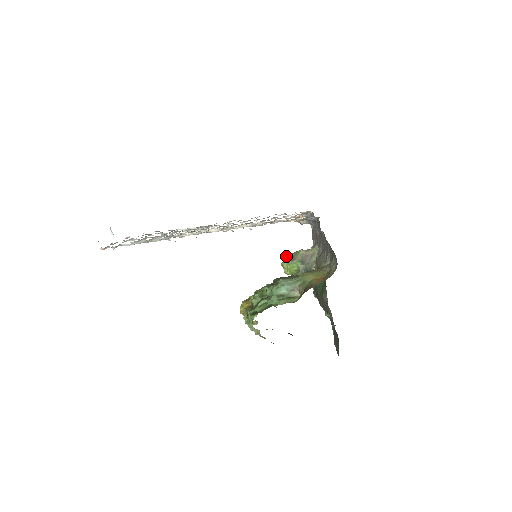
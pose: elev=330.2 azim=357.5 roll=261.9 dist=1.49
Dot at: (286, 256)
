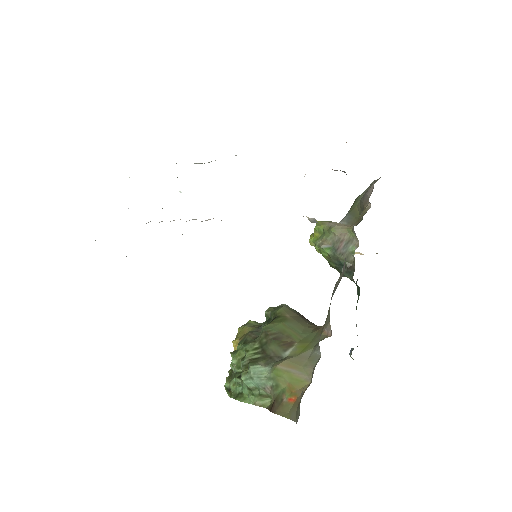
Dot at: (315, 229)
